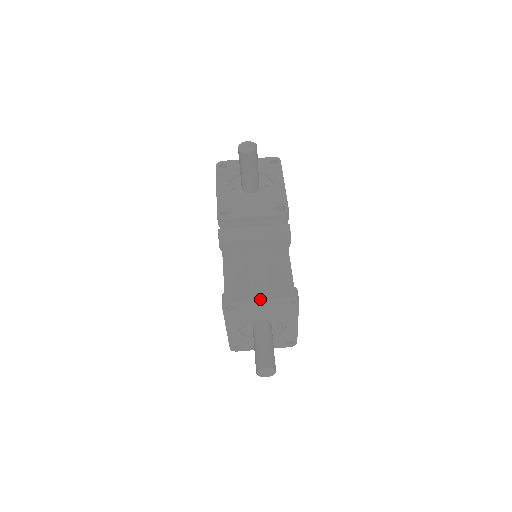
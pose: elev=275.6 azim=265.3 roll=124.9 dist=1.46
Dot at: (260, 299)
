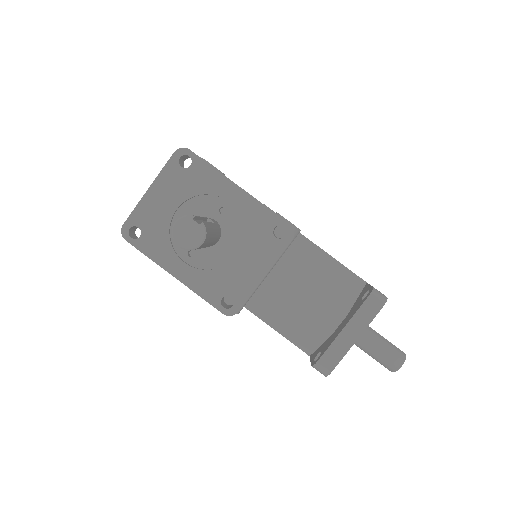
Dot at: occluded
